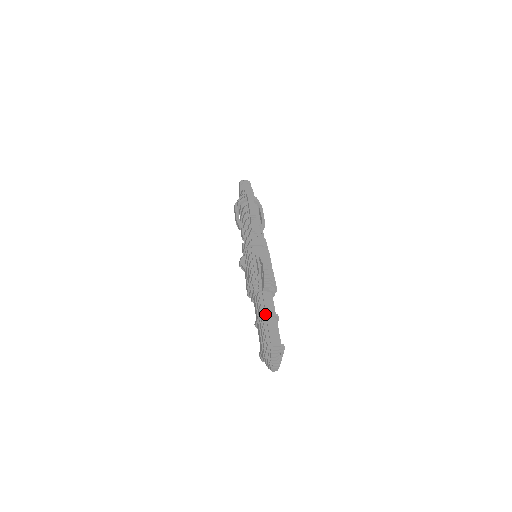
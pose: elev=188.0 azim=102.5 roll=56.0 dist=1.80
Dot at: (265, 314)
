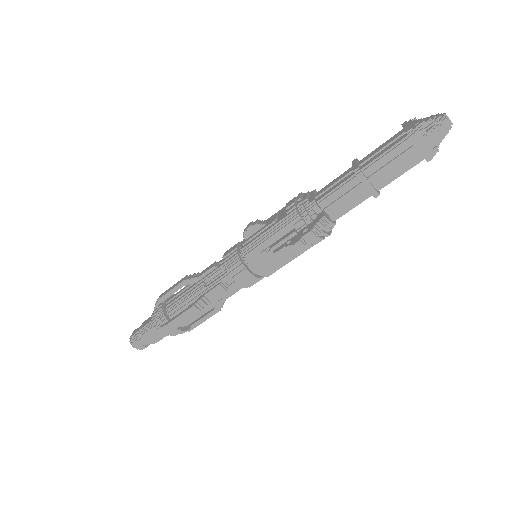
Dot at: occluded
